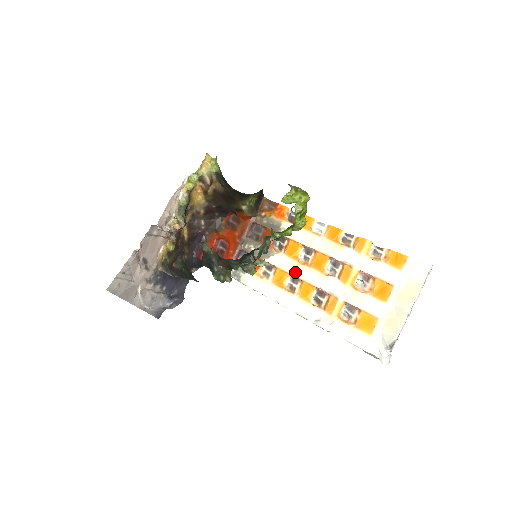
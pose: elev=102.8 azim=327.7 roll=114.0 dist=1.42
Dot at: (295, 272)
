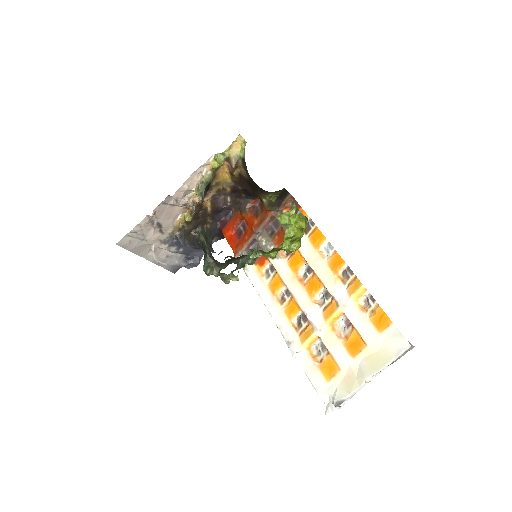
Dot at: (289, 285)
